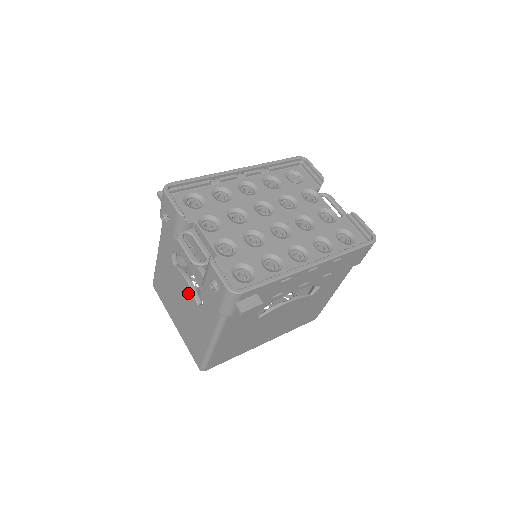
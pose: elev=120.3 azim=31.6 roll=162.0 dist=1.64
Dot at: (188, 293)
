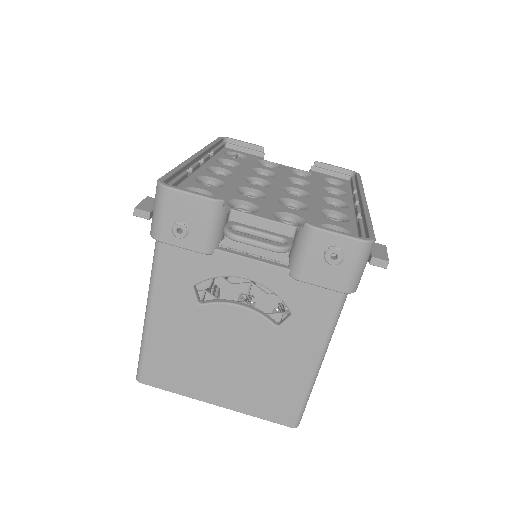
Dot at: (248, 324)
